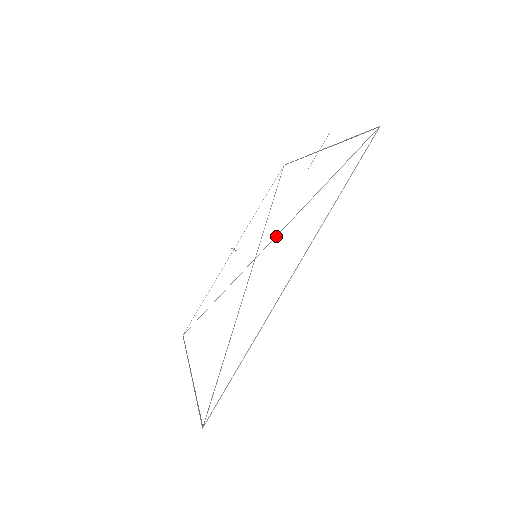
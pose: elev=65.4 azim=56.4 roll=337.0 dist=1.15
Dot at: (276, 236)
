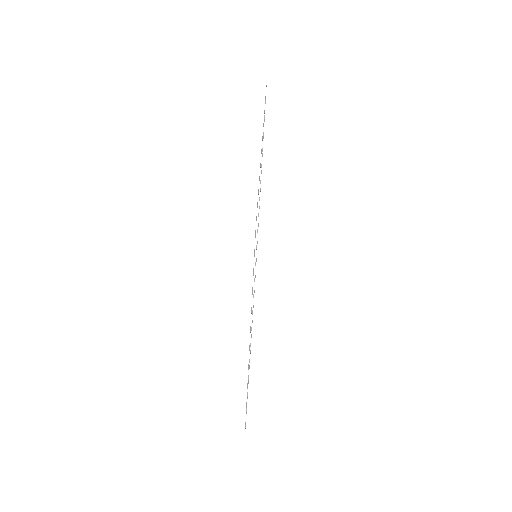
Dot at: occluded
